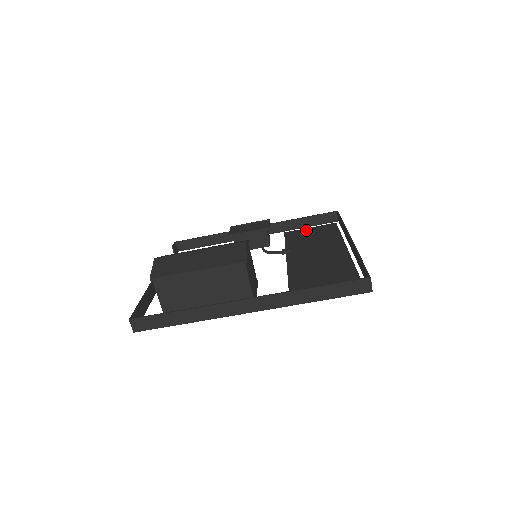
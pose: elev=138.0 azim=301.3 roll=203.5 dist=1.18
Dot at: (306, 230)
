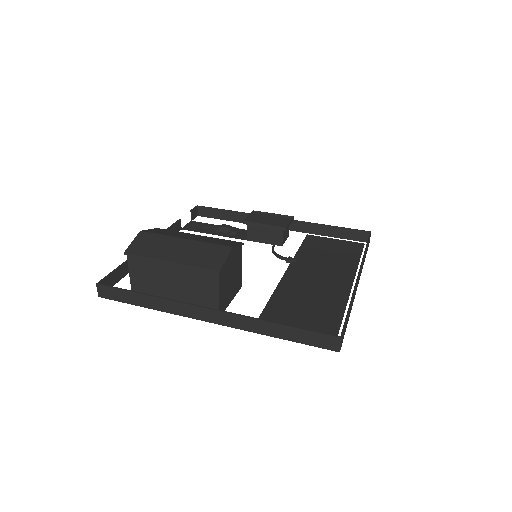
Dot at: (329, 241)
